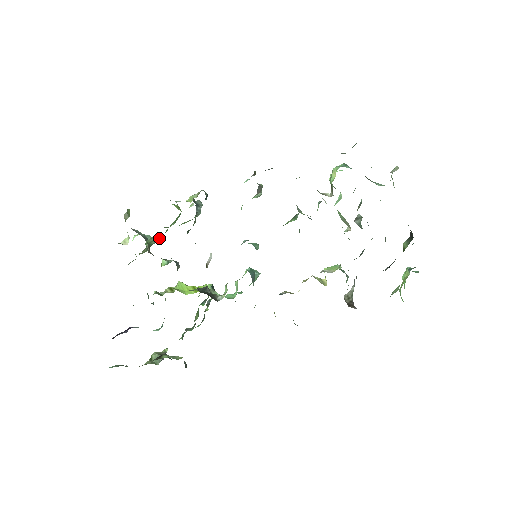
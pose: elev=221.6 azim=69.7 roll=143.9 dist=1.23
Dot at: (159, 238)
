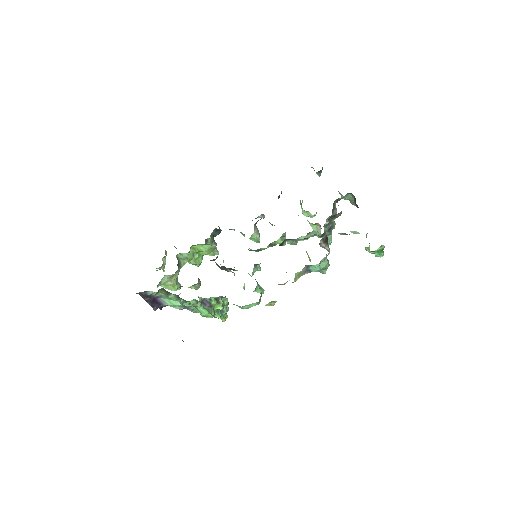
Dot at: (186, 261)
